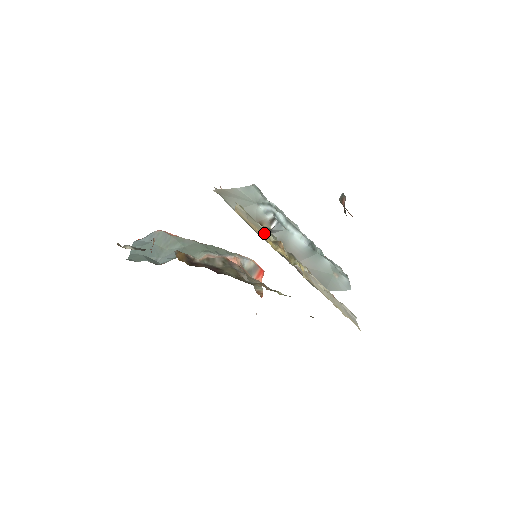
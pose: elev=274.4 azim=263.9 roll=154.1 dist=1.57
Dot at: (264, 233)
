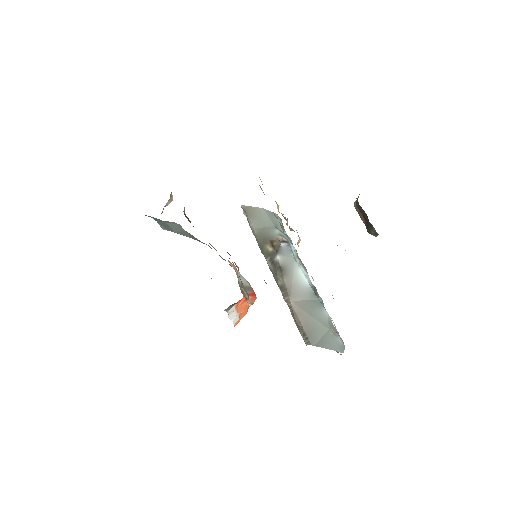
Dot at: occluded
